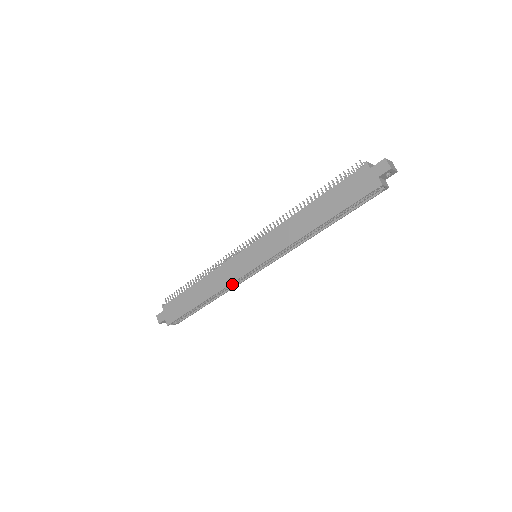
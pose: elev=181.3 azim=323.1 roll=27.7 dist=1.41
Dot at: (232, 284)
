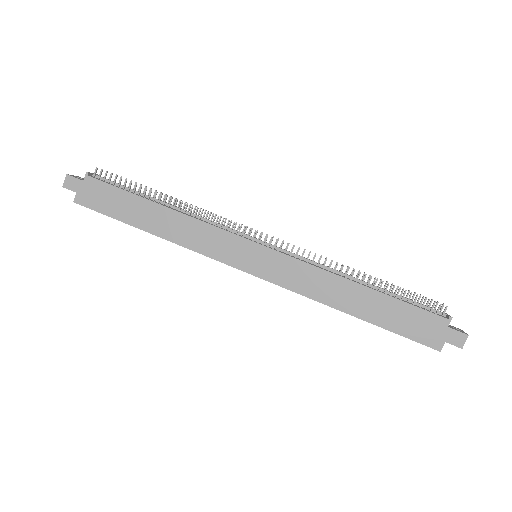
Dot at: occluded
